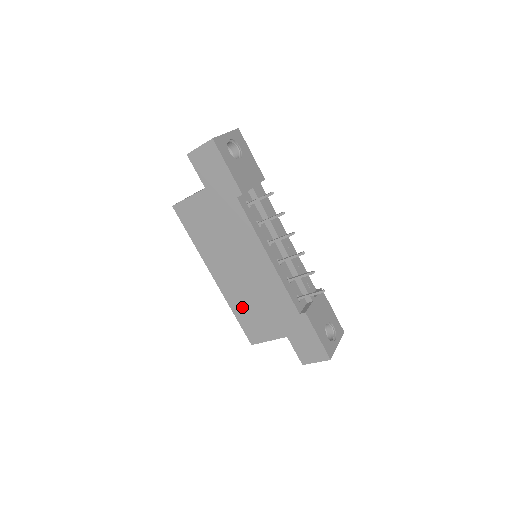
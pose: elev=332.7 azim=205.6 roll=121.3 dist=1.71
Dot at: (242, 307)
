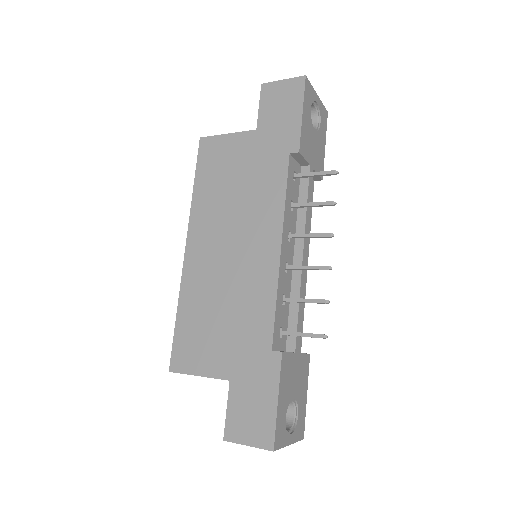
Dot at: (195, 306)
